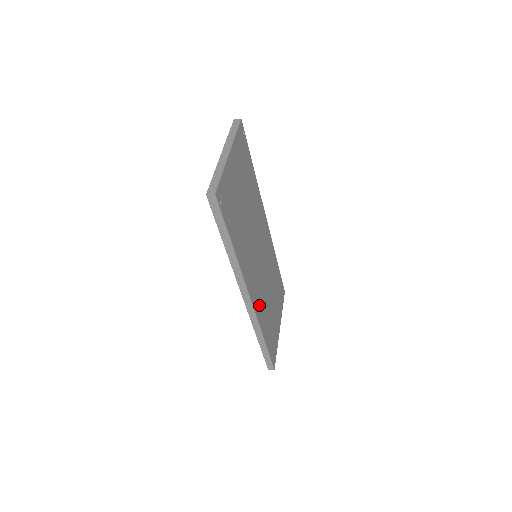
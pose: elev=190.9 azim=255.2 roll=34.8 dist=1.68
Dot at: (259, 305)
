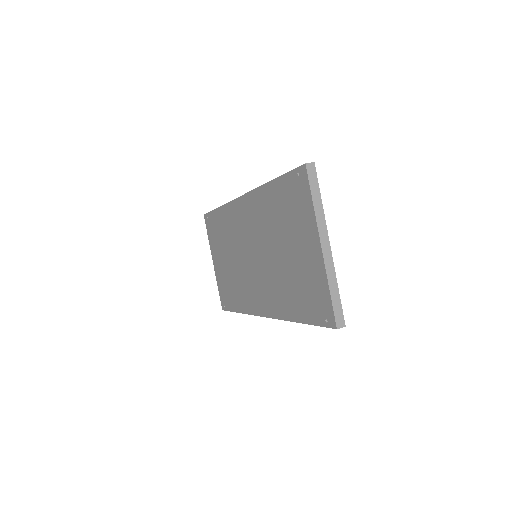
Dot at: occluded
